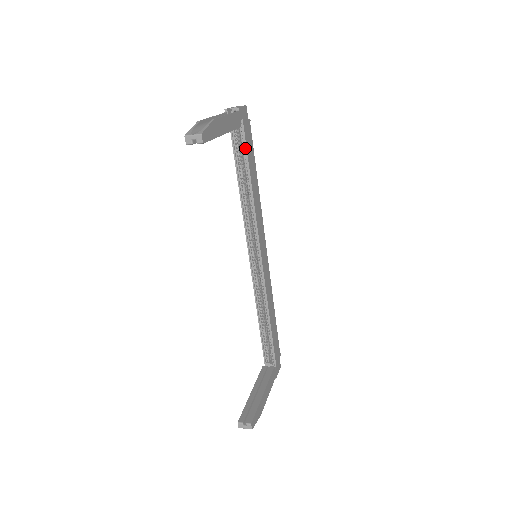
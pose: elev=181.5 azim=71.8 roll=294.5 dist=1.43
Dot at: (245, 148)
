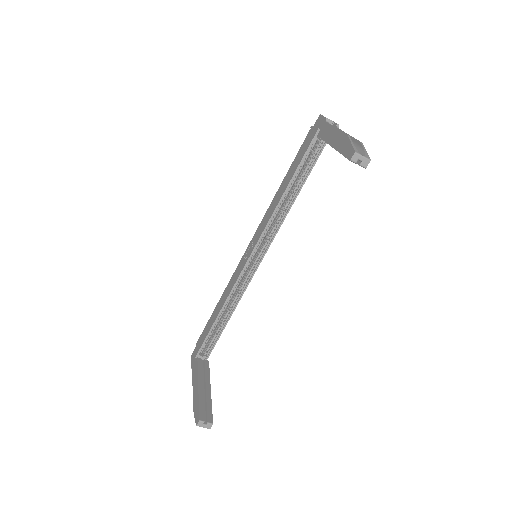
Dot at: (316, 160)
